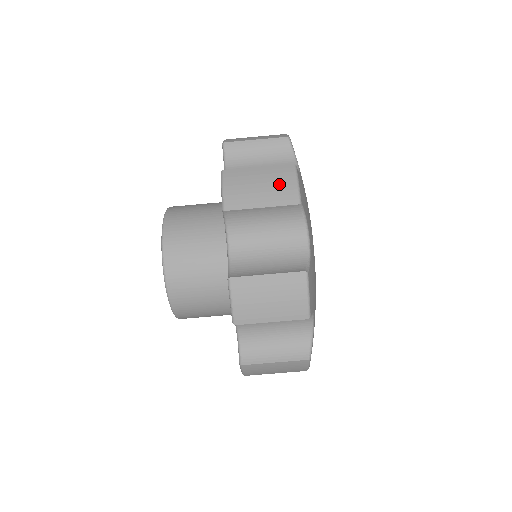
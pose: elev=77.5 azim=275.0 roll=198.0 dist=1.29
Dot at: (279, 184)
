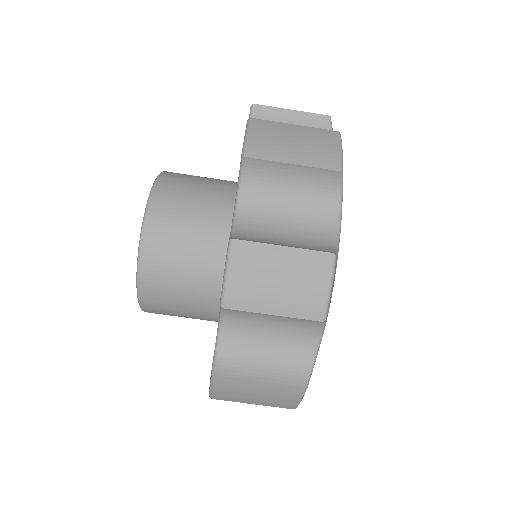
Dot at: occluded
